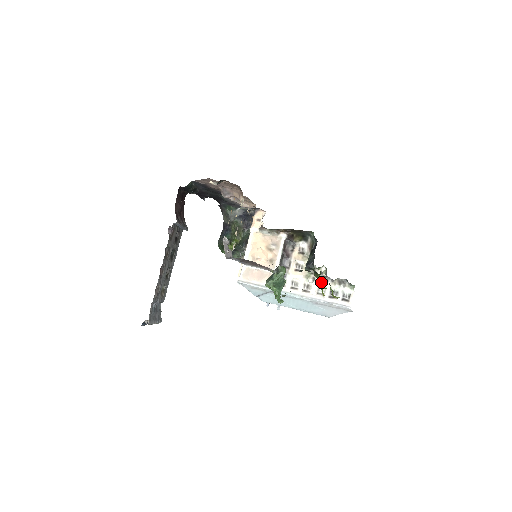
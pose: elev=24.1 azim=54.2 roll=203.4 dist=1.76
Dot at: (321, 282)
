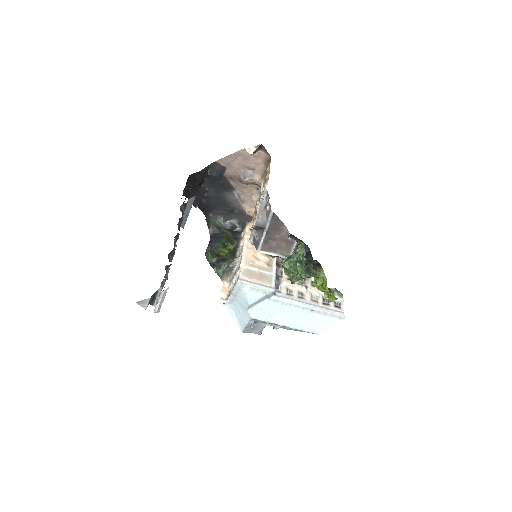
Dot at: (324, 277)
